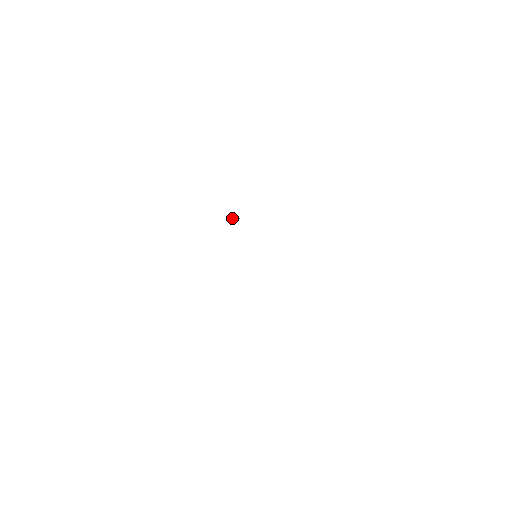
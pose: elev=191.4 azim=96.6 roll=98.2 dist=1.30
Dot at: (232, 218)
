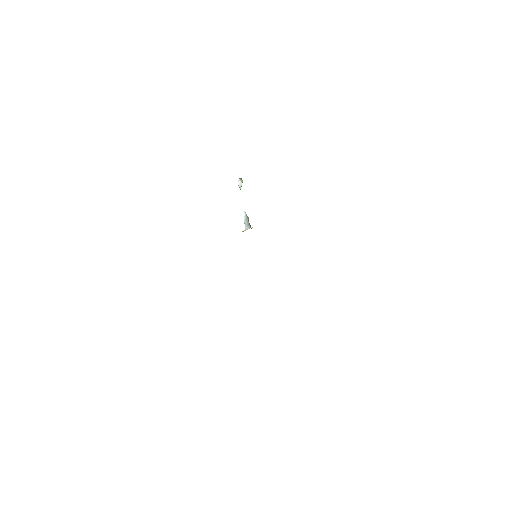
Dot at: (240, 181)
